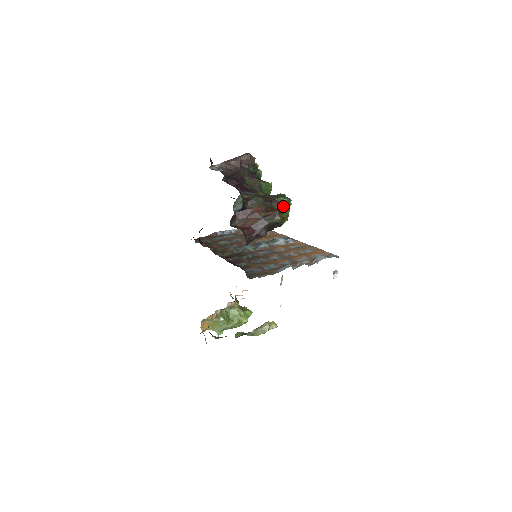
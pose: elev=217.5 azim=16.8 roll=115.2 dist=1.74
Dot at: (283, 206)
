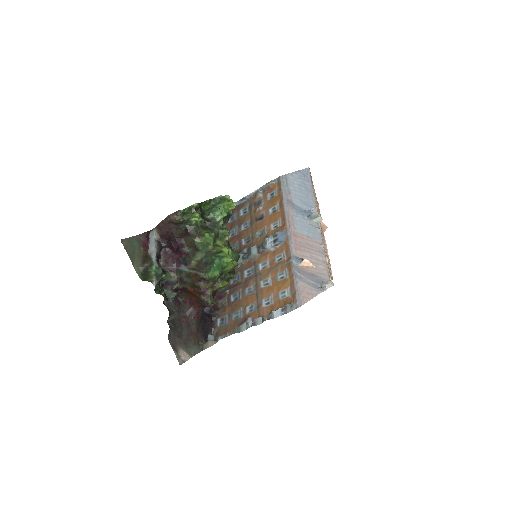
Dot at: (213, 280)
